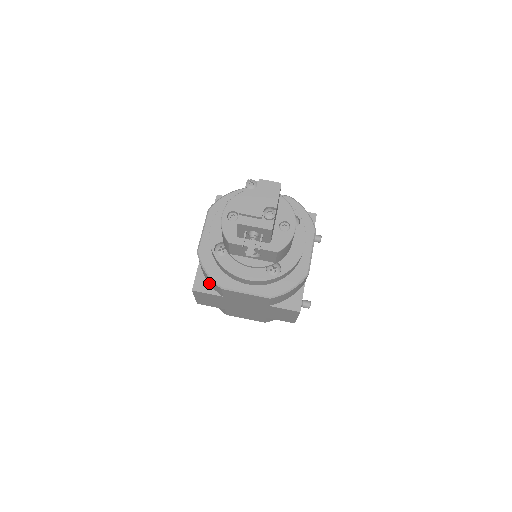
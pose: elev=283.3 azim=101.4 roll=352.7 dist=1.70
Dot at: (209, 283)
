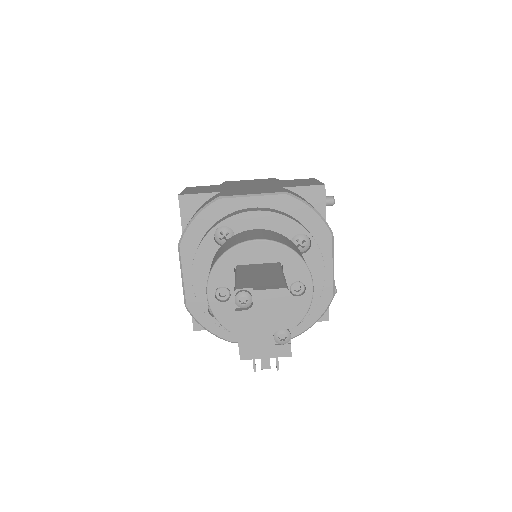
Dot at: occluded
